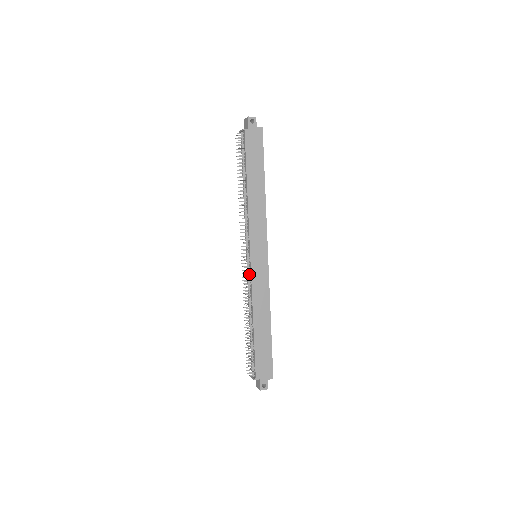
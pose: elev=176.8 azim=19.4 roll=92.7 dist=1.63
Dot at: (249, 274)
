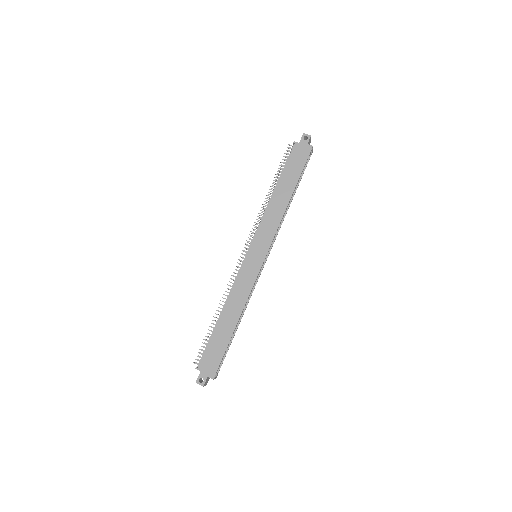
Dot at: (241, 268)
